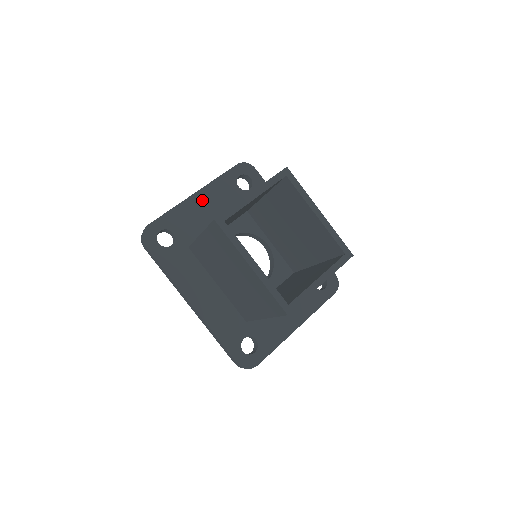
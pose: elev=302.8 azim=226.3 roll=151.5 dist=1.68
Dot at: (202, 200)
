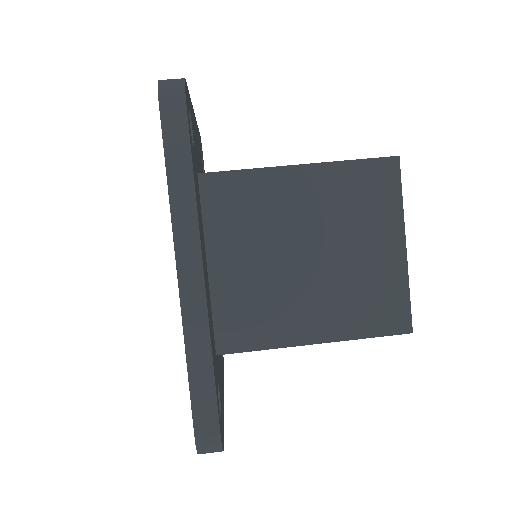
Dot at: (196, 131)
